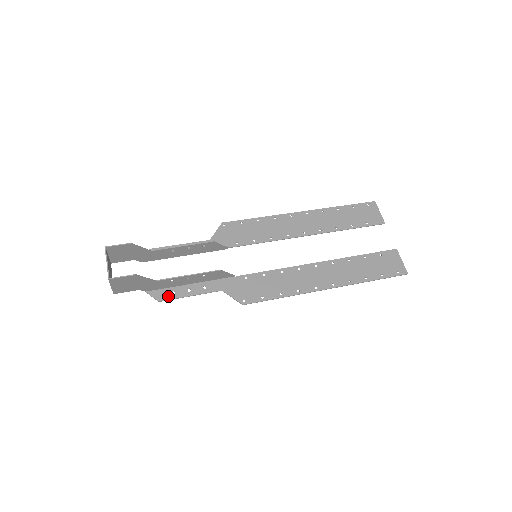
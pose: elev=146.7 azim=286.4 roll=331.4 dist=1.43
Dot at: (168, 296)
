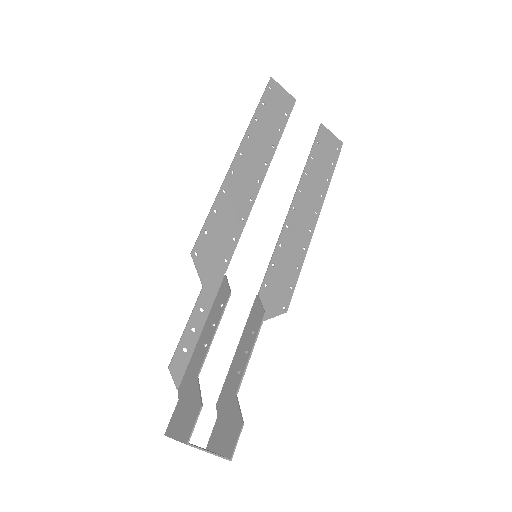
Dot at: occluded
